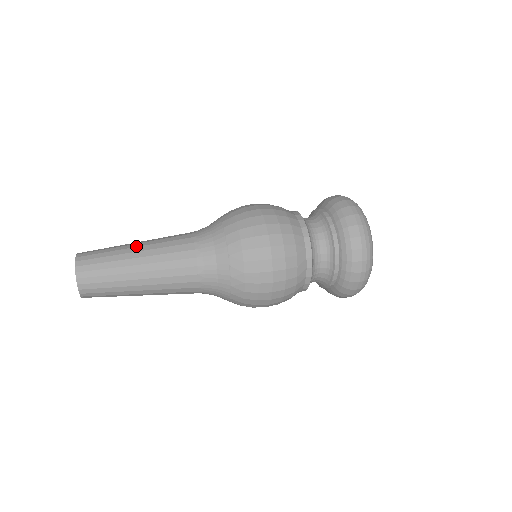
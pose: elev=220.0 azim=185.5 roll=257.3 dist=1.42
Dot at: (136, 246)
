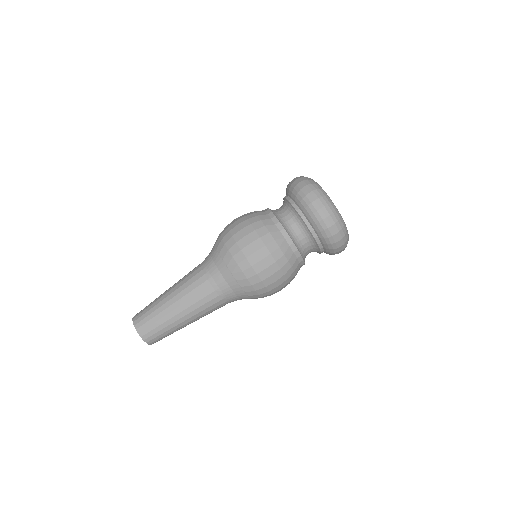
Dot at: (167, 290)
